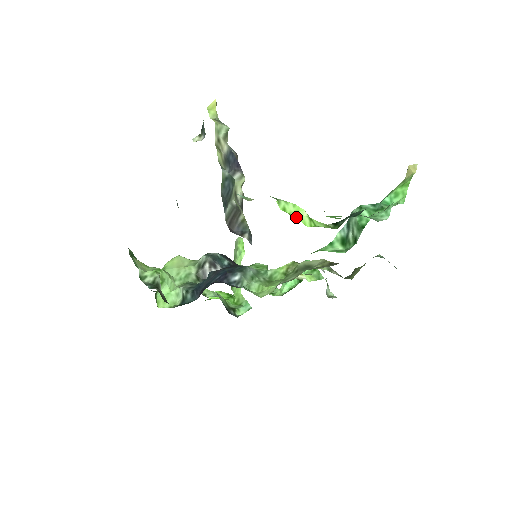
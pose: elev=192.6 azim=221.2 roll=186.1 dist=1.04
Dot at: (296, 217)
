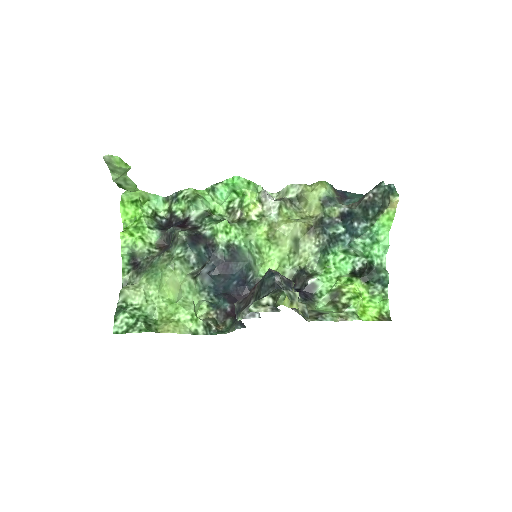
Dot at: (360, 307)
